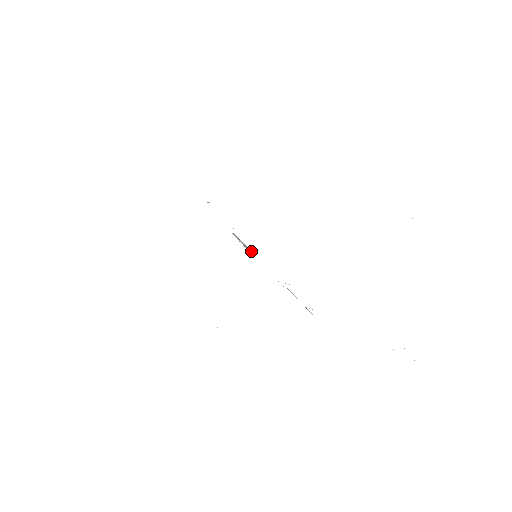
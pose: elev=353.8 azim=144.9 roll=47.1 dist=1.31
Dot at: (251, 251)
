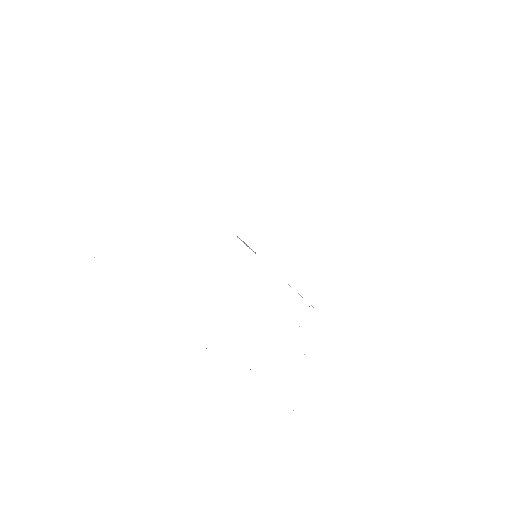
Dot at: occluded
